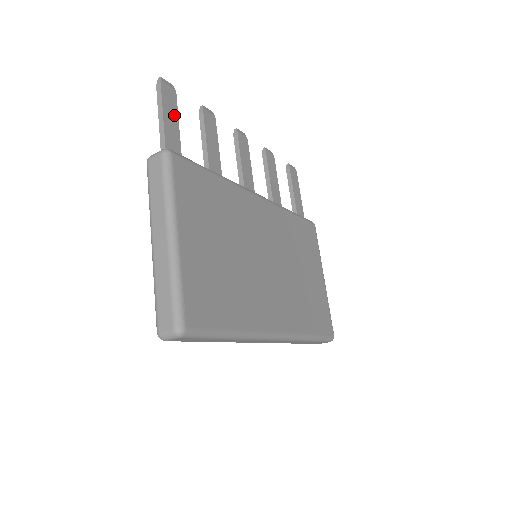
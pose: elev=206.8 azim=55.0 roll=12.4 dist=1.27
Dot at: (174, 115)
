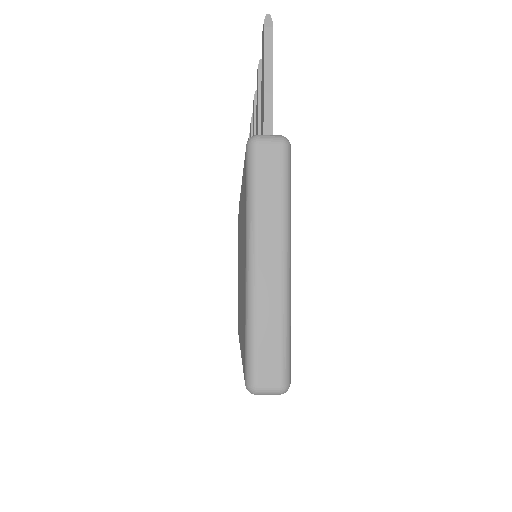
Dot at: occluded
